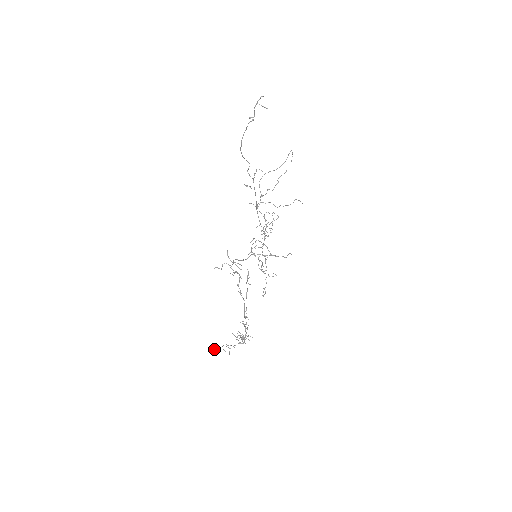
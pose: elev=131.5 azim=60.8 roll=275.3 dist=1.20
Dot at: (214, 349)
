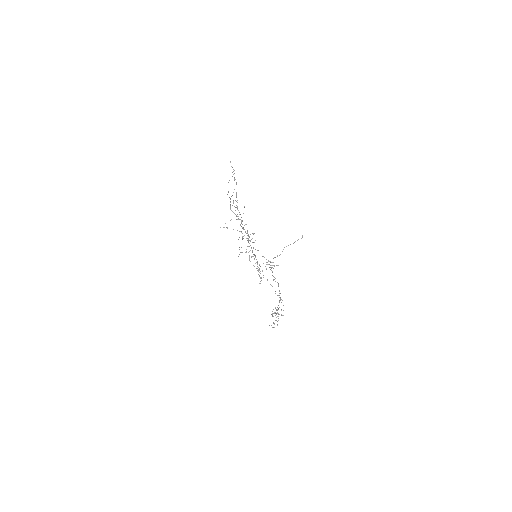
Dot at: occluded
